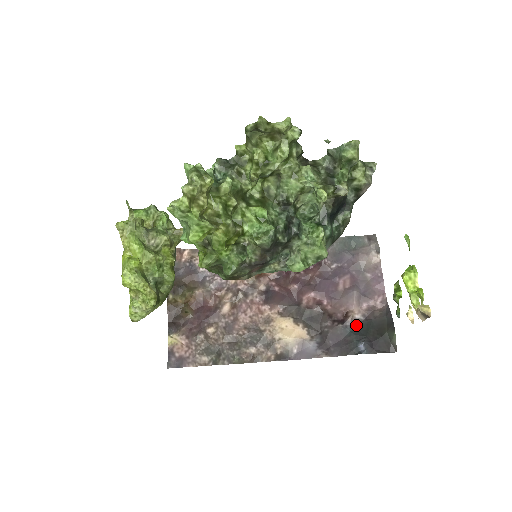
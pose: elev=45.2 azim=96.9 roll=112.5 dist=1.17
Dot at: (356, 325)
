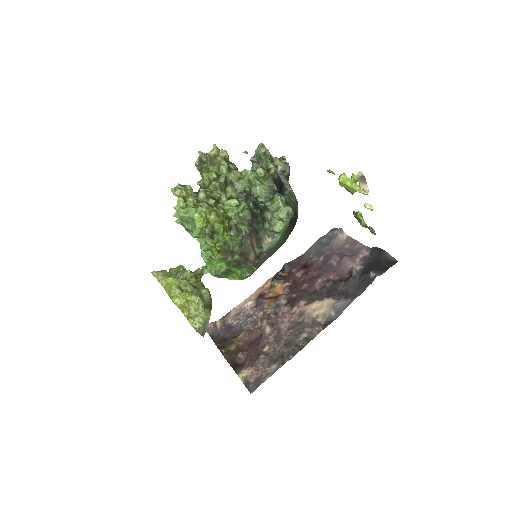
Dot at: (361, 272)
